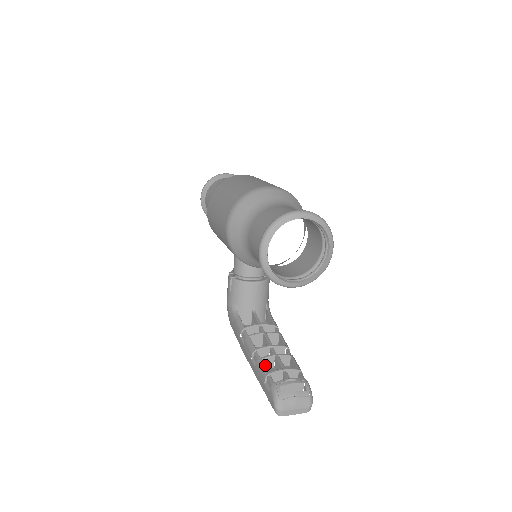
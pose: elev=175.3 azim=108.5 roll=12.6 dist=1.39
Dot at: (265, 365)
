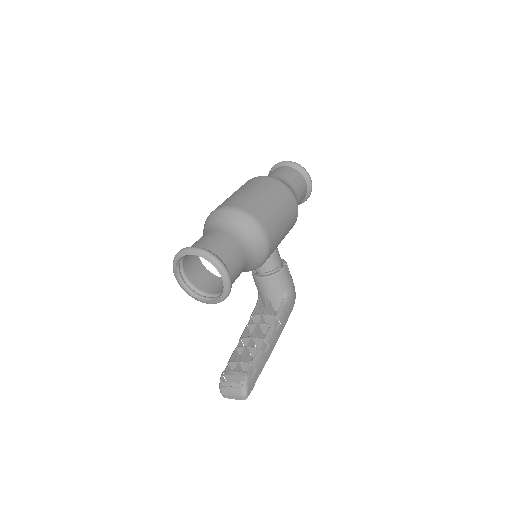
Dot at: (232, 354)
